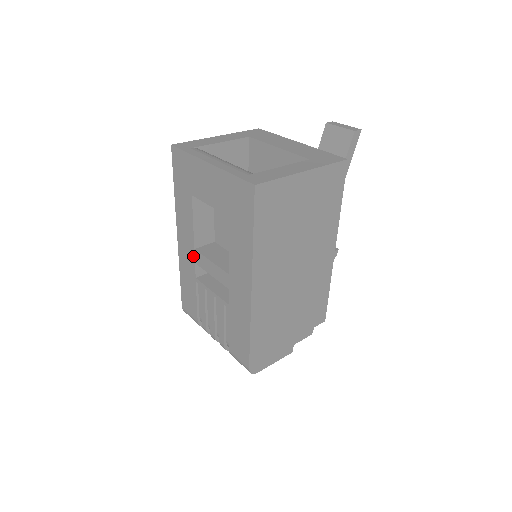
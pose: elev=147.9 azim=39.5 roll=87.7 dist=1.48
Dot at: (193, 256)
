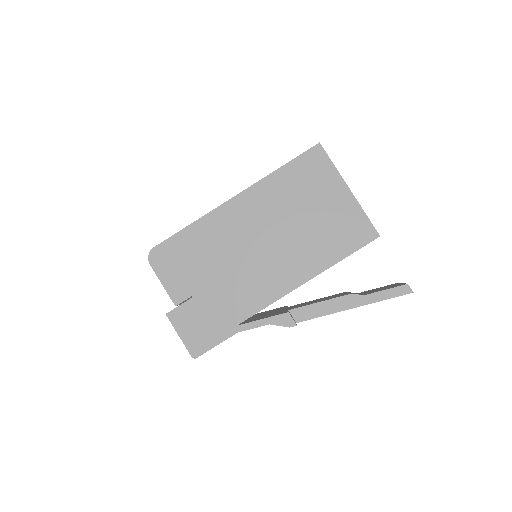
Dot at: occluded
